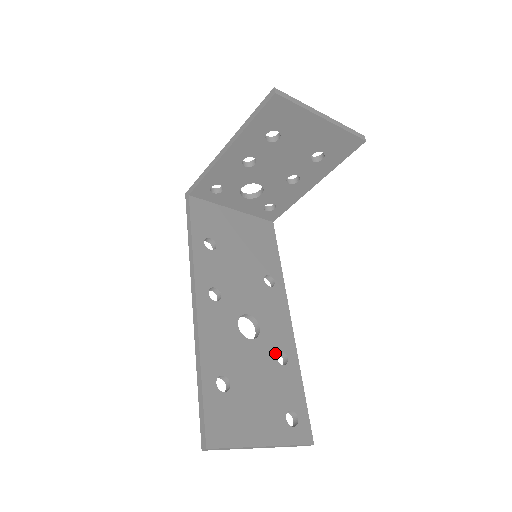
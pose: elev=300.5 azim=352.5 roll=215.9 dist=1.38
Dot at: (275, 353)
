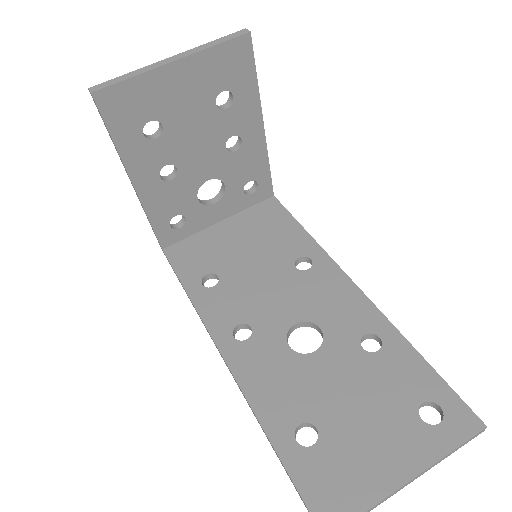
Dot at: (358, 344)
